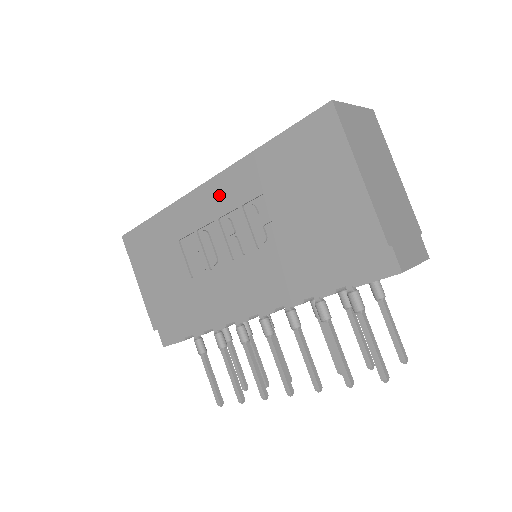
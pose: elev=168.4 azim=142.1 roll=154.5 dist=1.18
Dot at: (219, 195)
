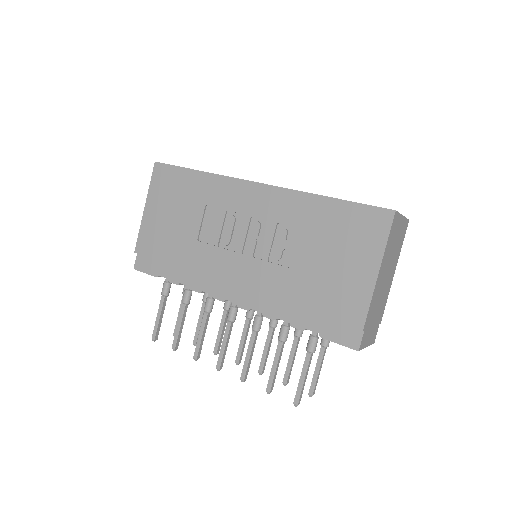
Dot at: (264, 201)
